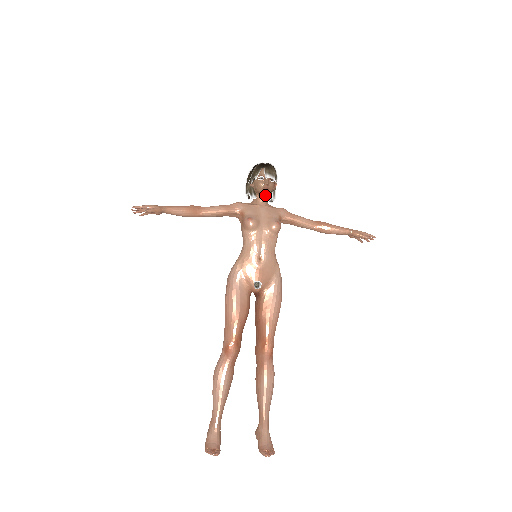
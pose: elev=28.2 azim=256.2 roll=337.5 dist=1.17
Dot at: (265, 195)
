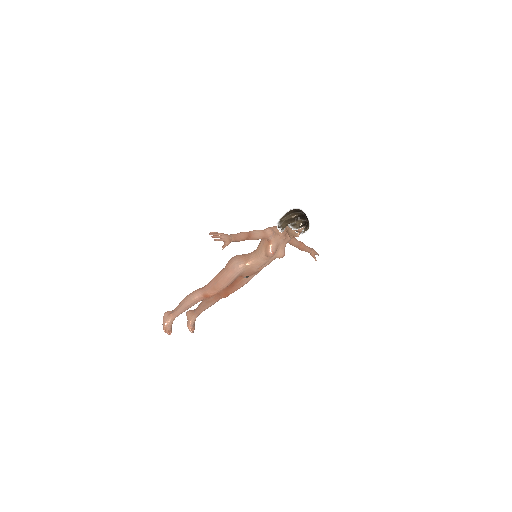
Dot at: occluded
